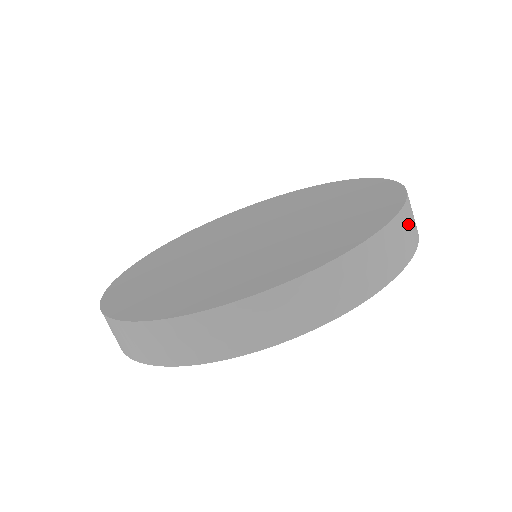
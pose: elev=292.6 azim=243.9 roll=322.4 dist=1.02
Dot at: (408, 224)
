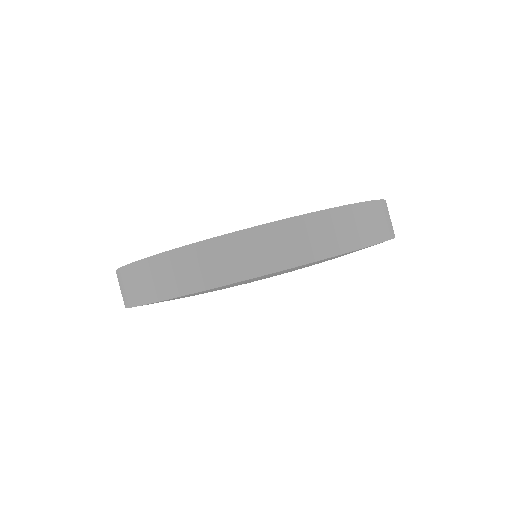
Dot at: occluded
